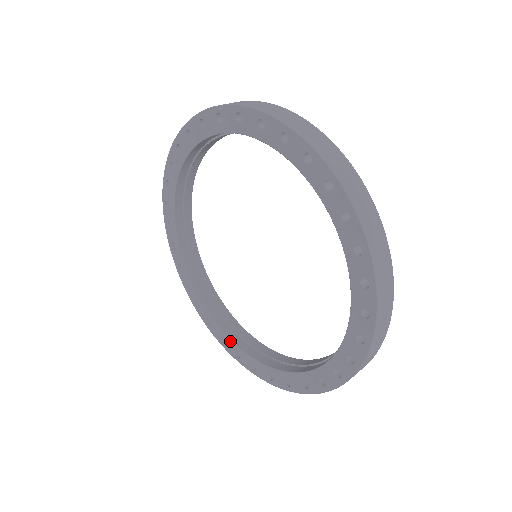
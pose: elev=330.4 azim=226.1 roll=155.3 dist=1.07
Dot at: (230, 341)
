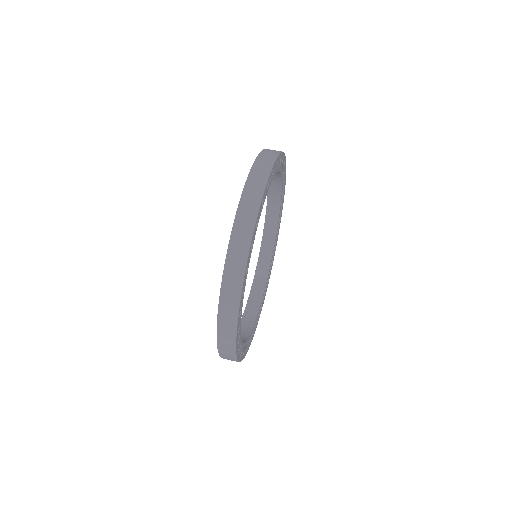
Dot at: (266, 212)
